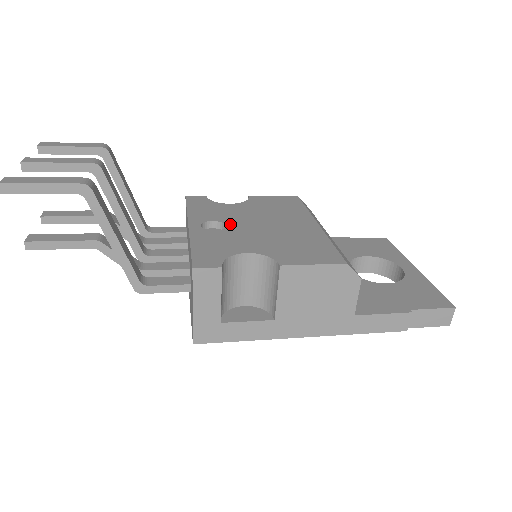
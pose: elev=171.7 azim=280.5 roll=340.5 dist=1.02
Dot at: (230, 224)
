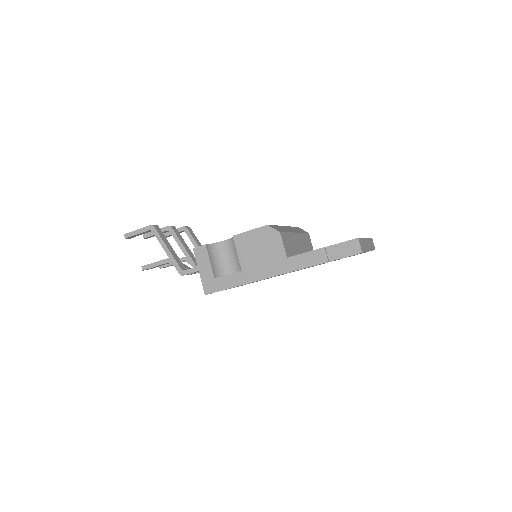
Dot at: occluded
